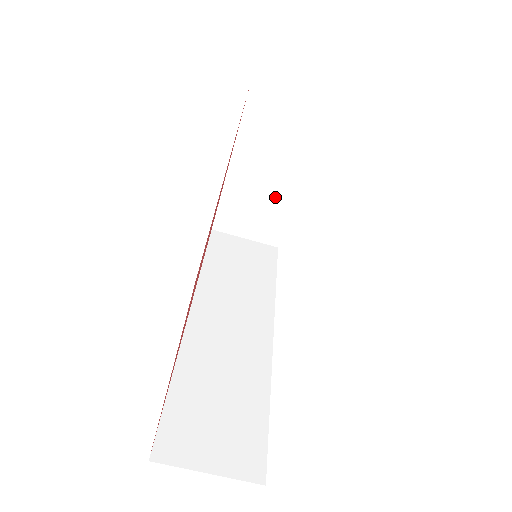
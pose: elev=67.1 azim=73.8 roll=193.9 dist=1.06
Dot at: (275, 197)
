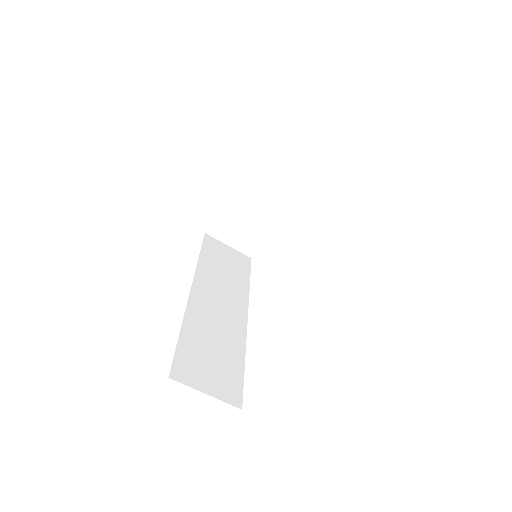
Dot at: (261, 219)
